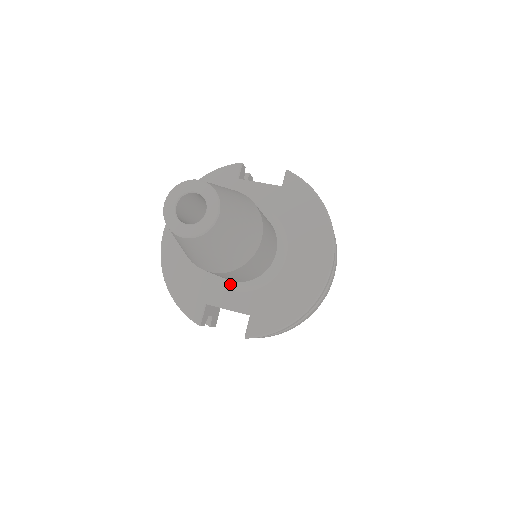
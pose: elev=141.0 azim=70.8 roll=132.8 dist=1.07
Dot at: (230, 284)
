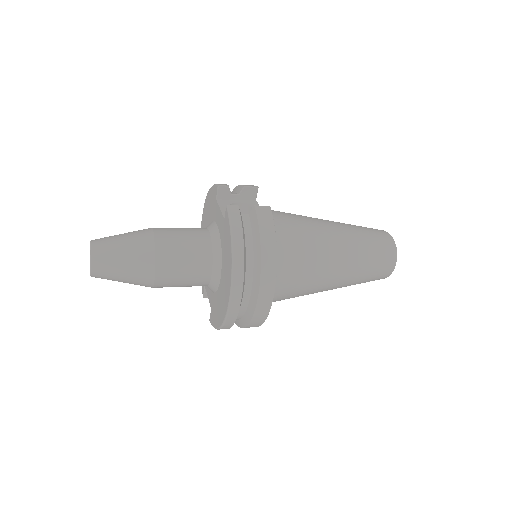
Dot at: occluded
